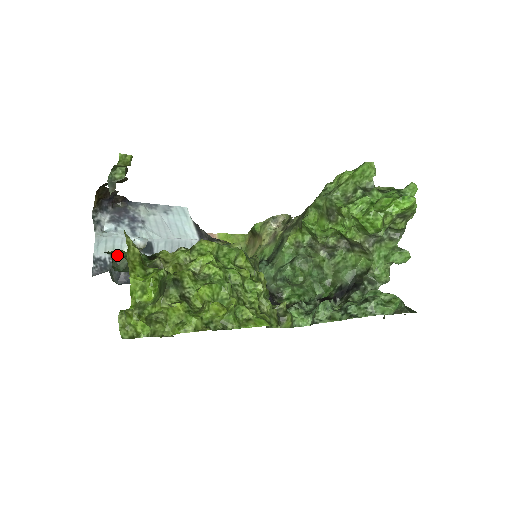
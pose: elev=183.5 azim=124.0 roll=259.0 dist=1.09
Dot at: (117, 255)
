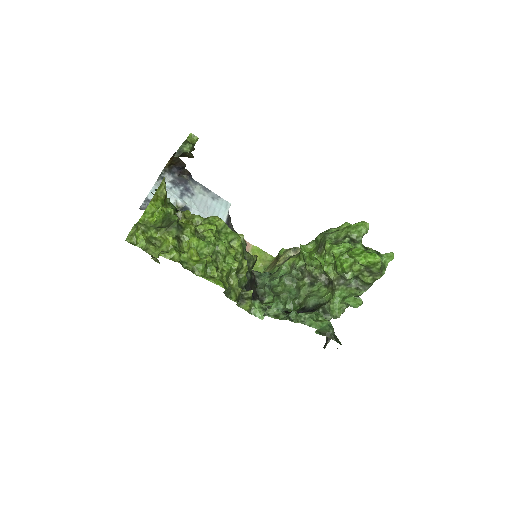
Dot at: occluded
